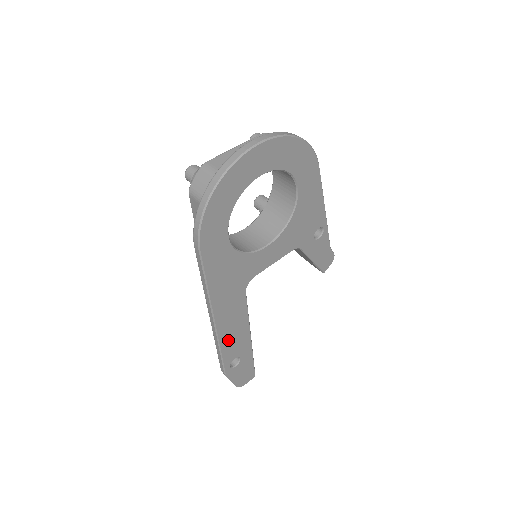
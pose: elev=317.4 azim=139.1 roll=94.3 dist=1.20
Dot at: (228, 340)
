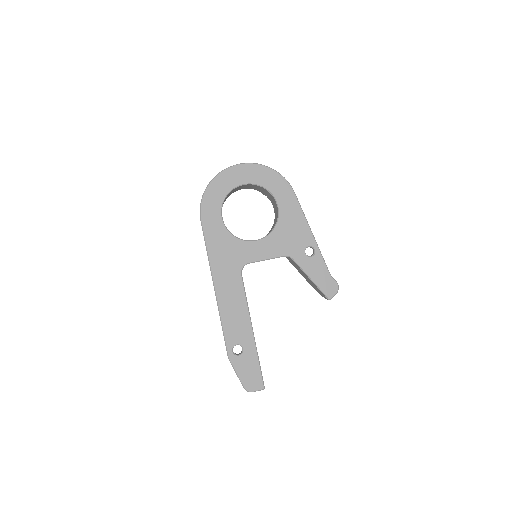
Dot at: (228, 316)
